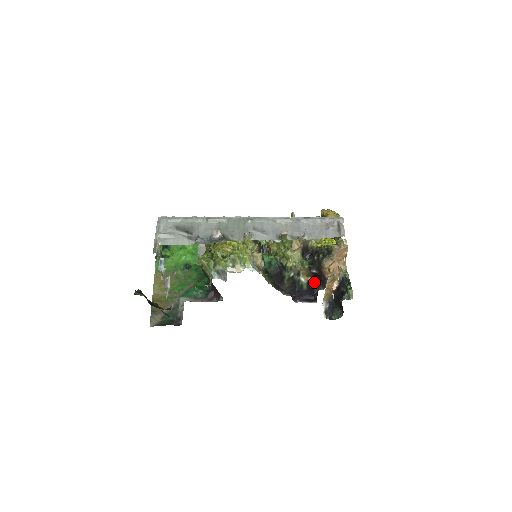
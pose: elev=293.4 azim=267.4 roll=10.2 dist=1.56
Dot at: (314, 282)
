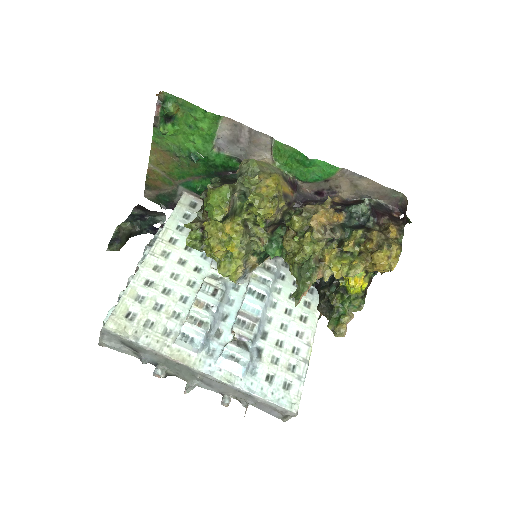
Dot at: occluded
